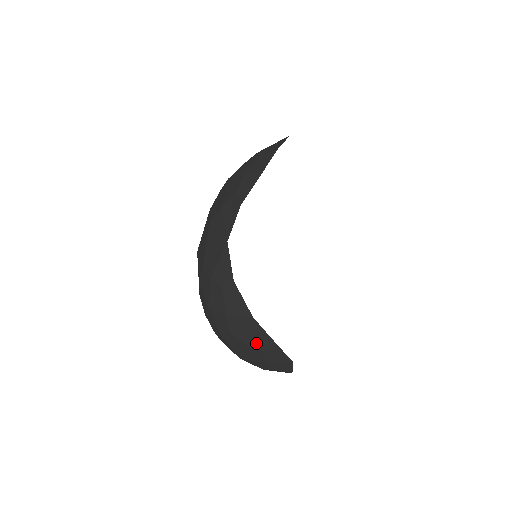
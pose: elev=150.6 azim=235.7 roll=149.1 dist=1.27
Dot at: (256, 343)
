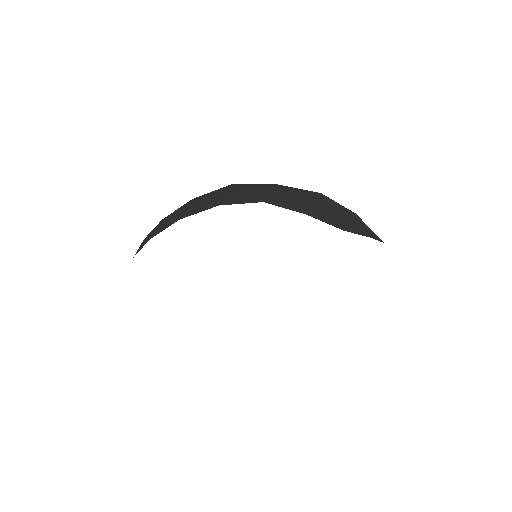
Dot at: occluded
